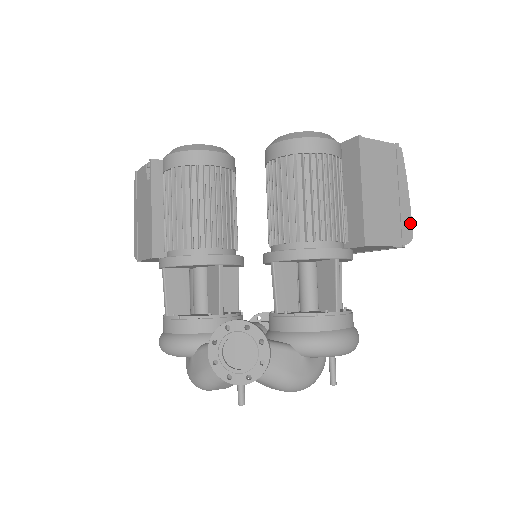
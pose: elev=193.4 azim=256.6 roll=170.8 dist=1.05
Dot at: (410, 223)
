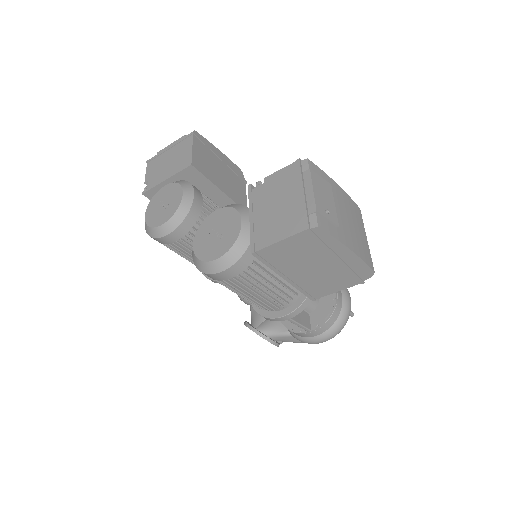
Dot at: (365, 266)
